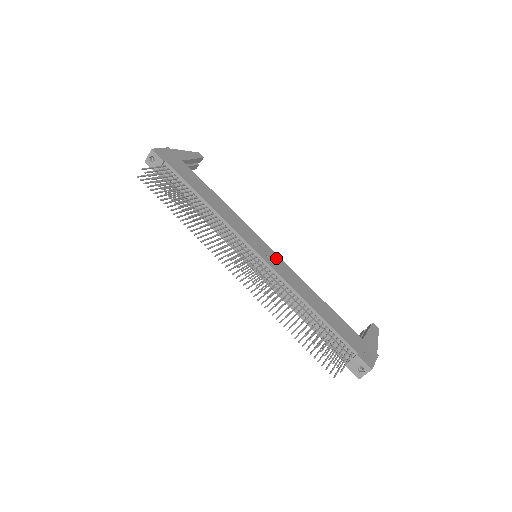
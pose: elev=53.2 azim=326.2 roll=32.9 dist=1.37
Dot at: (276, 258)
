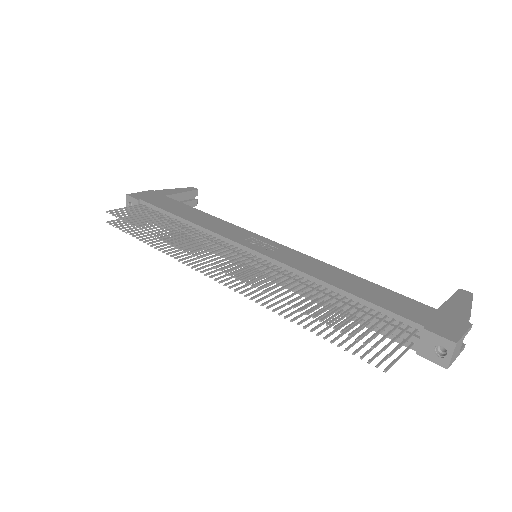
Dot at: (281, 249)
